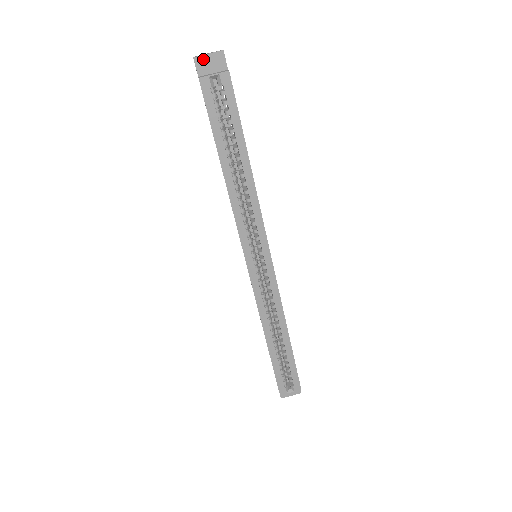
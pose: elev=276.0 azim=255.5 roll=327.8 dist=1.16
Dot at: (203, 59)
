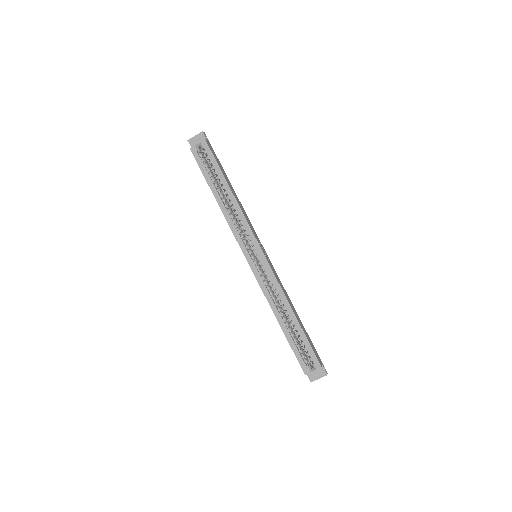
Dot at: (193, 139)
